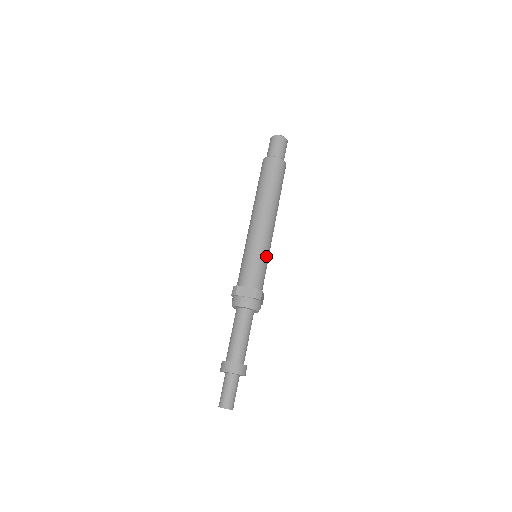
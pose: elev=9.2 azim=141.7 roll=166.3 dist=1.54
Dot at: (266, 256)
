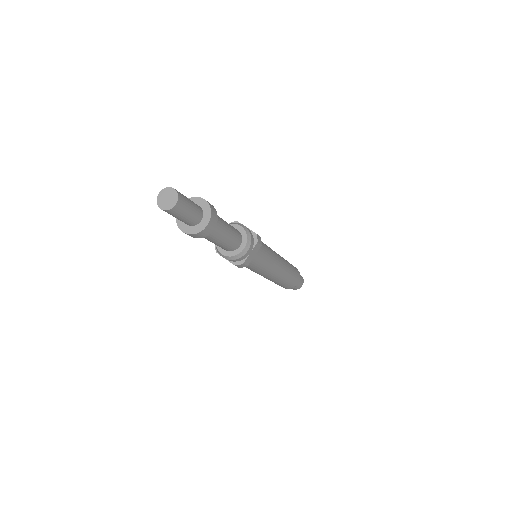
Dot at: (270, 257)
